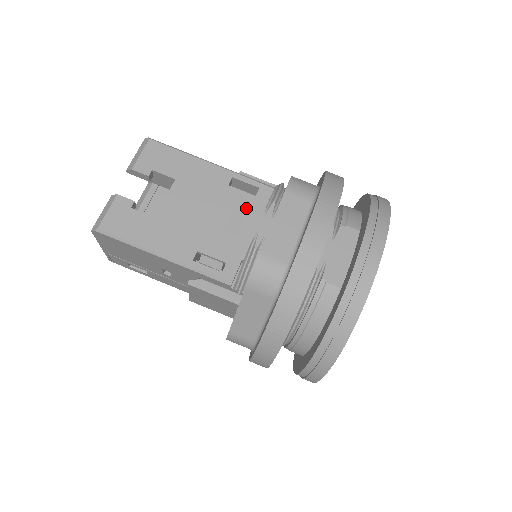
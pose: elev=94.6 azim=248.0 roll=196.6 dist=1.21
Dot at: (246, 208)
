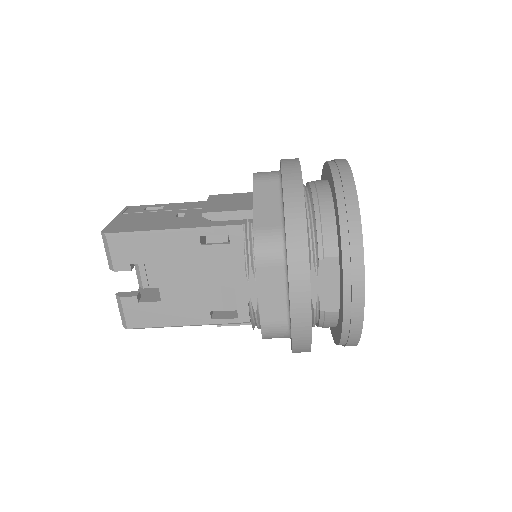
Dot at: (228, 259)
